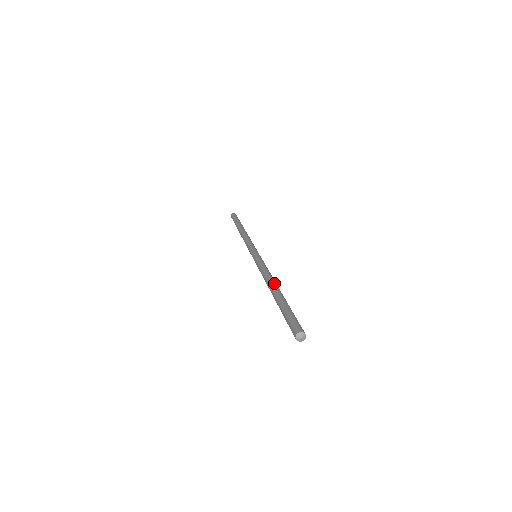
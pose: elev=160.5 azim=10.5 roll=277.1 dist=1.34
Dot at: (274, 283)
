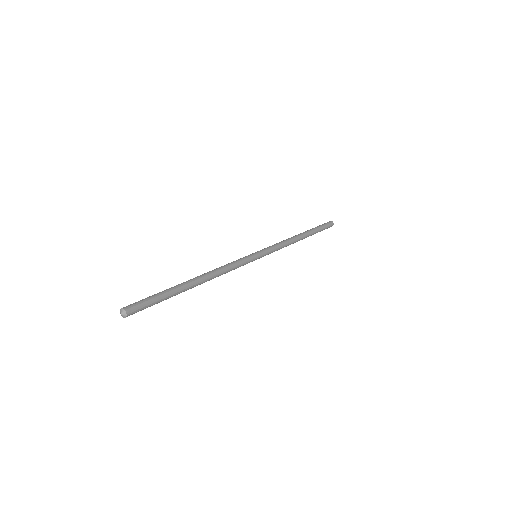
Dot at: (203, 276)
